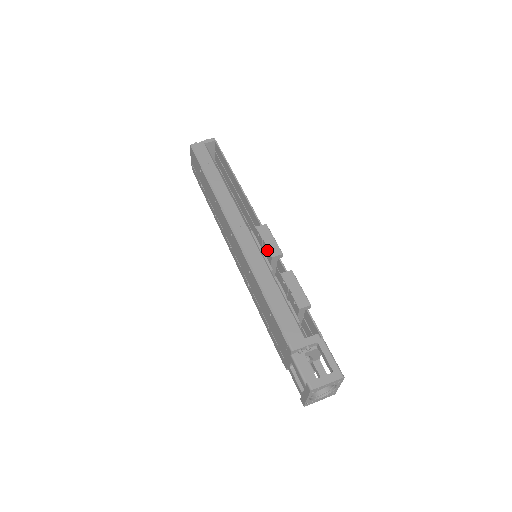
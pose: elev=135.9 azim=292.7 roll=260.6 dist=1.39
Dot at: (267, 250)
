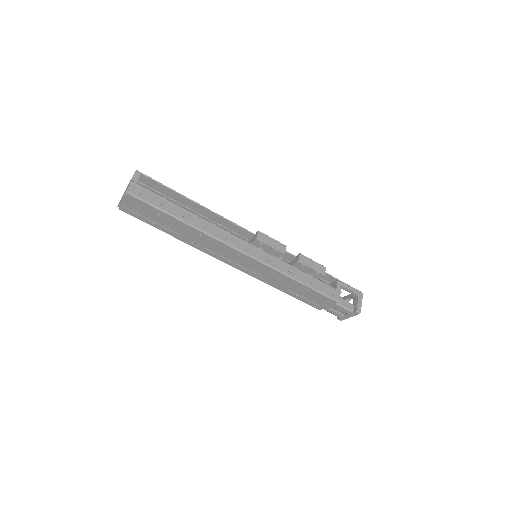
Dot at: (277, 251)
